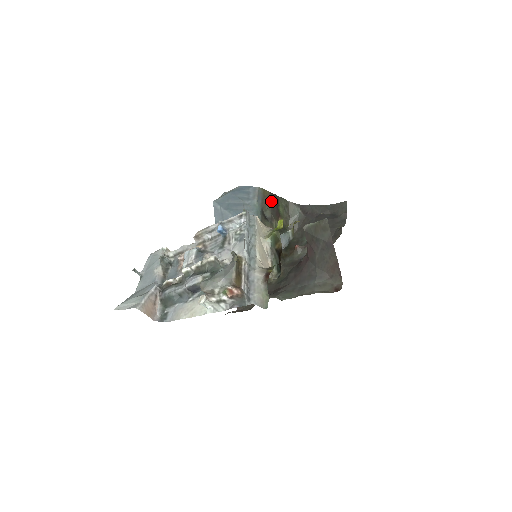
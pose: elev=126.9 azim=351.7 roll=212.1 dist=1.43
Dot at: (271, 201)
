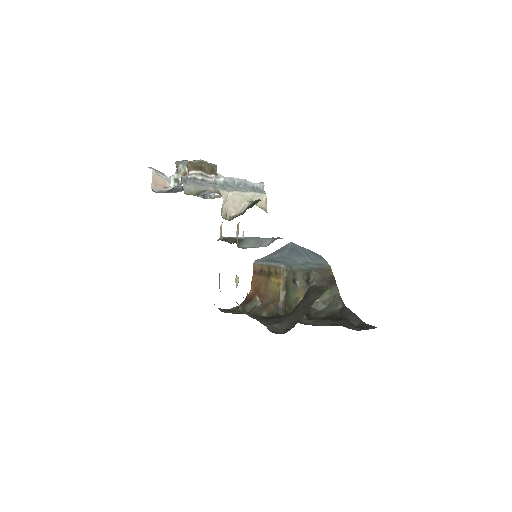
Dot at: (326, 278)
